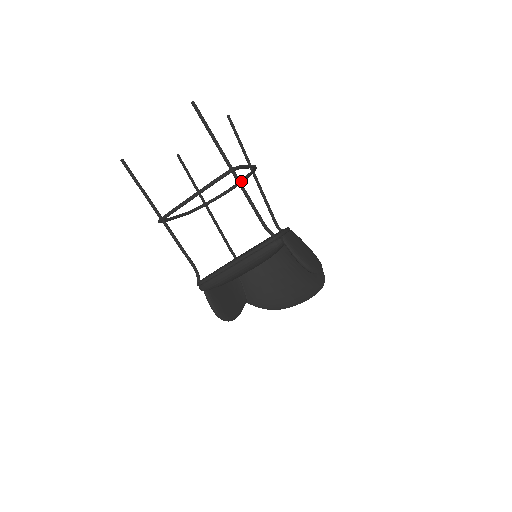
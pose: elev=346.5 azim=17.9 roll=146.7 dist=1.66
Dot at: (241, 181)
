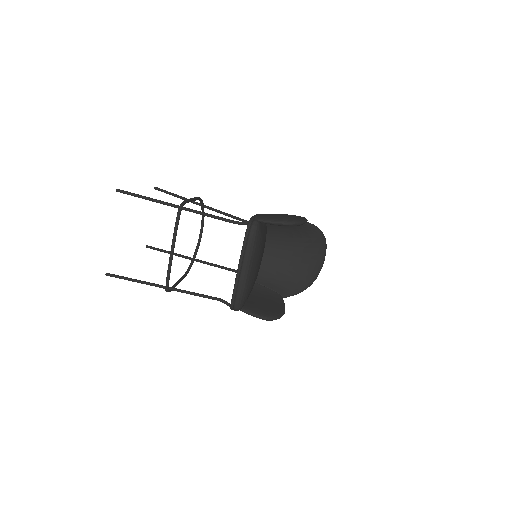
Dot at: (202, 221)
